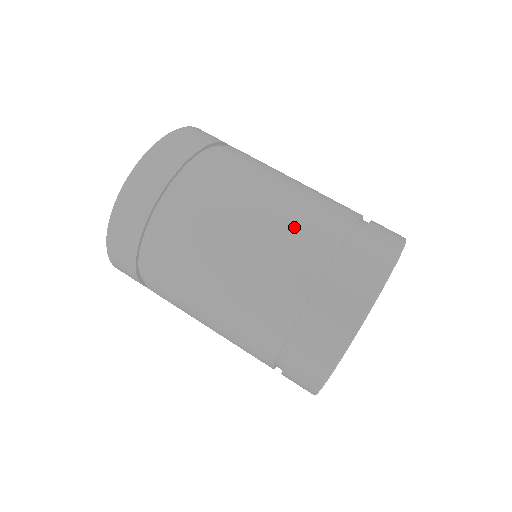
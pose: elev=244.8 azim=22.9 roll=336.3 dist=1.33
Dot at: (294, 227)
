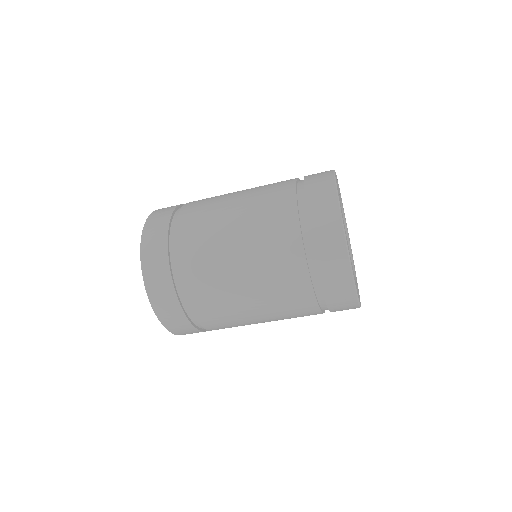
Dot at: (262, 225)
